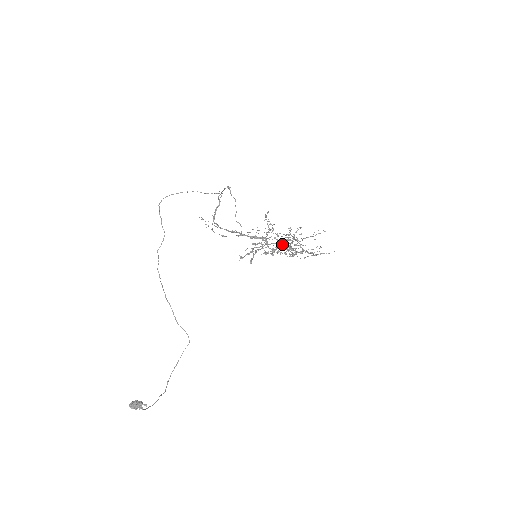
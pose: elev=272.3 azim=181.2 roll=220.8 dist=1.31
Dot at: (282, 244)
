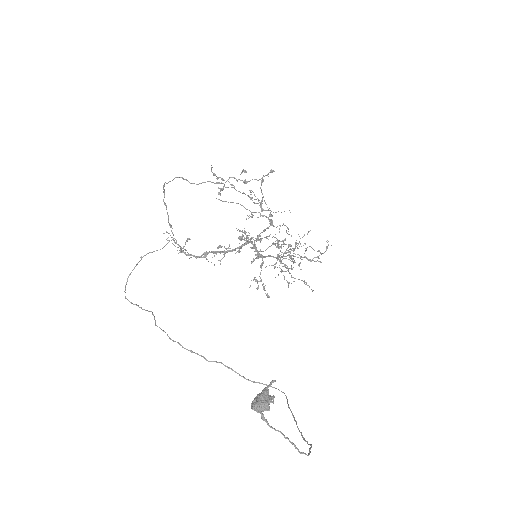
Dot at: (276, 258)
